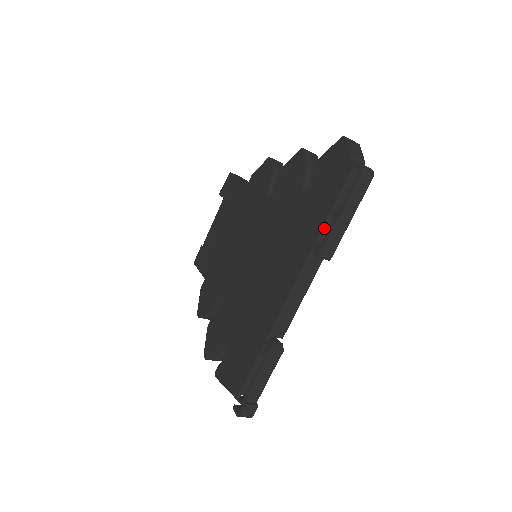
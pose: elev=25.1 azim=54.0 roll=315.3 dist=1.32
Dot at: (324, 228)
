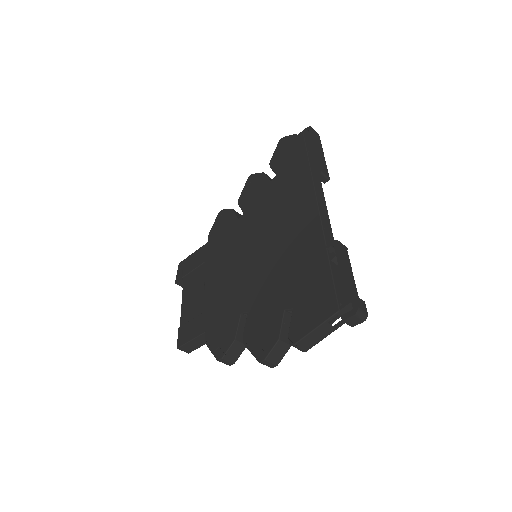
Dot at: (310, 165)
